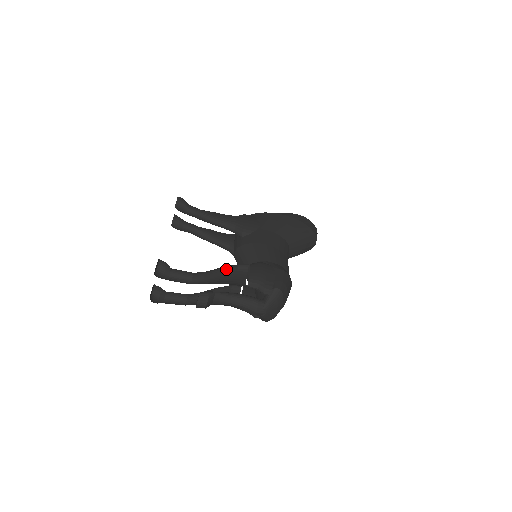
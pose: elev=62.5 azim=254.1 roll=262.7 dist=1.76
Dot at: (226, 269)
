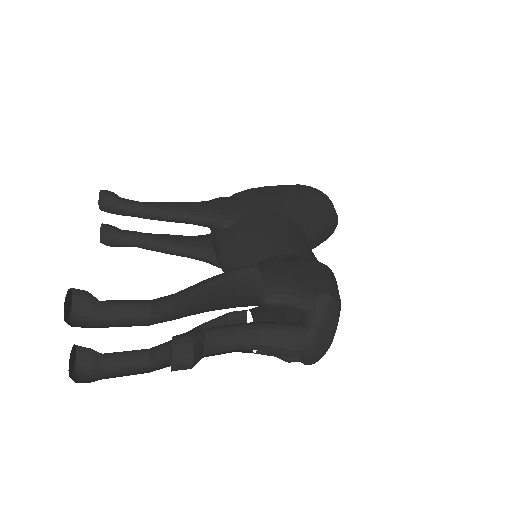
Dot at: (213, 282)
